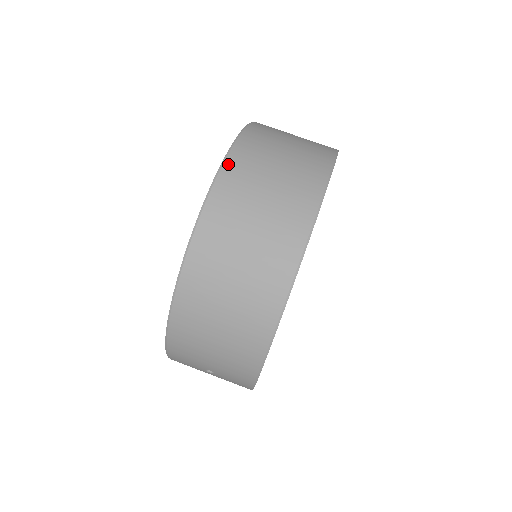
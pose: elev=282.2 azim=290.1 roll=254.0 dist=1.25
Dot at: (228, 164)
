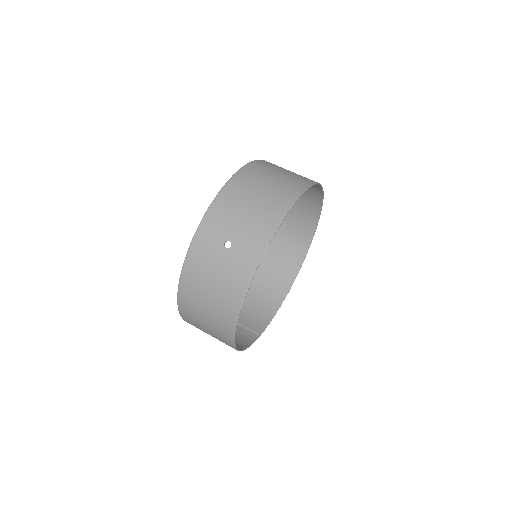
Dot at: occluded
